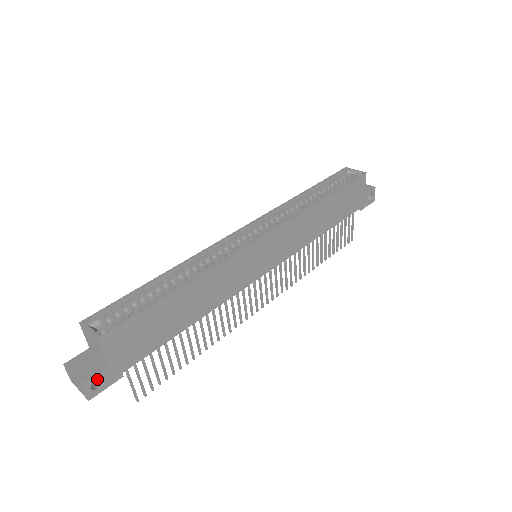
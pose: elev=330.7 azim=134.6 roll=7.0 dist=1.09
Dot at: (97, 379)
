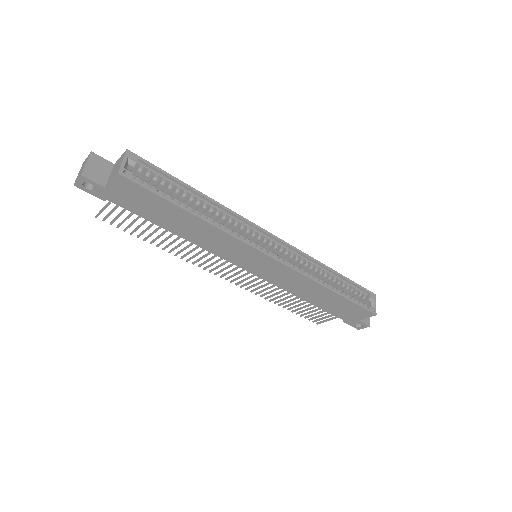
Dot at: occluded
